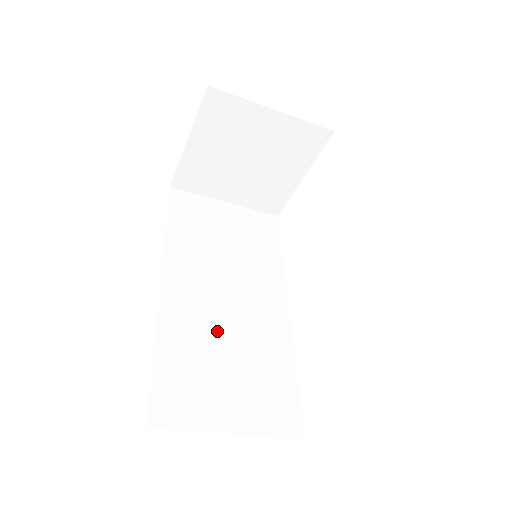
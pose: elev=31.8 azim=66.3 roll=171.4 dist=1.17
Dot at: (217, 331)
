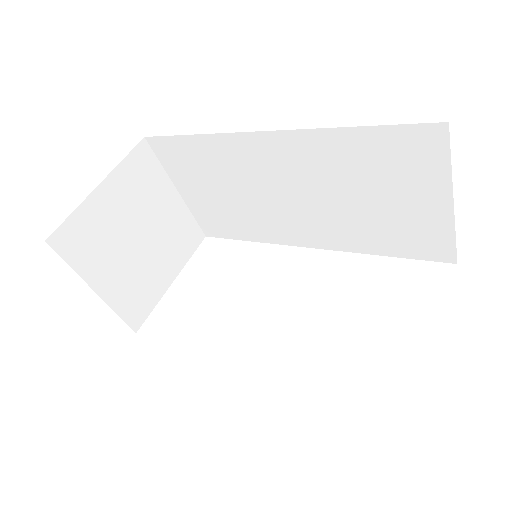
Dot at: occluded
